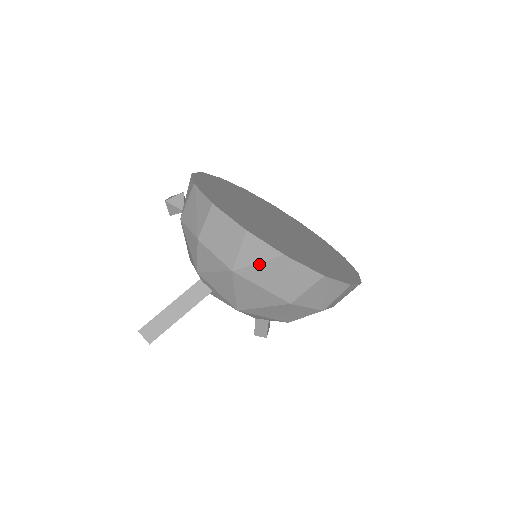
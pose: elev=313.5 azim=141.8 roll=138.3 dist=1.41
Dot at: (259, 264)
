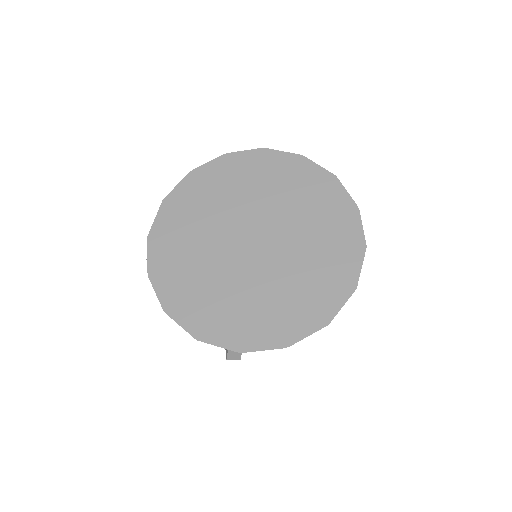
Dot at: occluded
